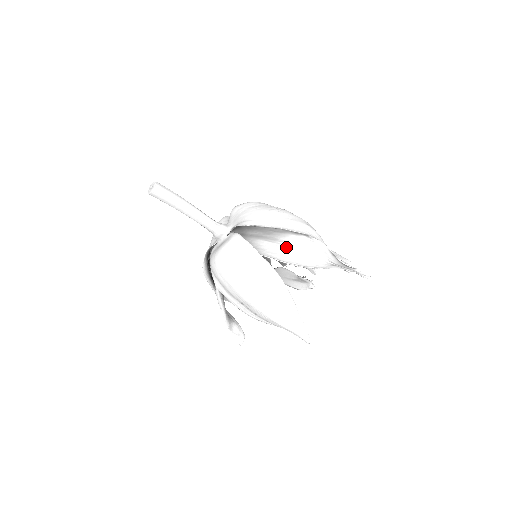
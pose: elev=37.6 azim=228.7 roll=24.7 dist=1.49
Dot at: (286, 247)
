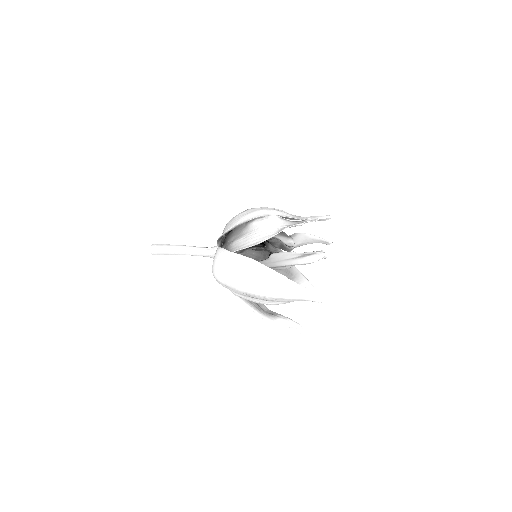
Dot at: (249, 236)
